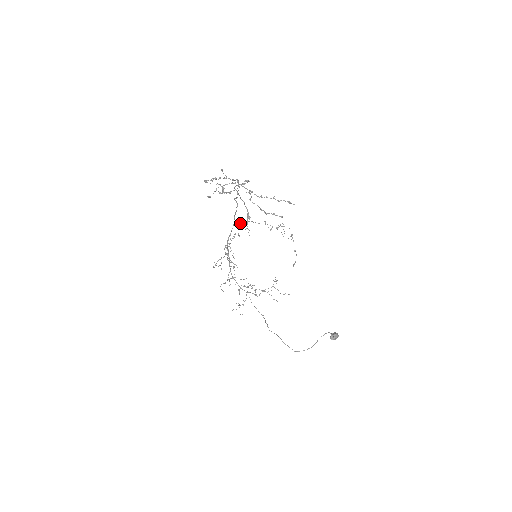
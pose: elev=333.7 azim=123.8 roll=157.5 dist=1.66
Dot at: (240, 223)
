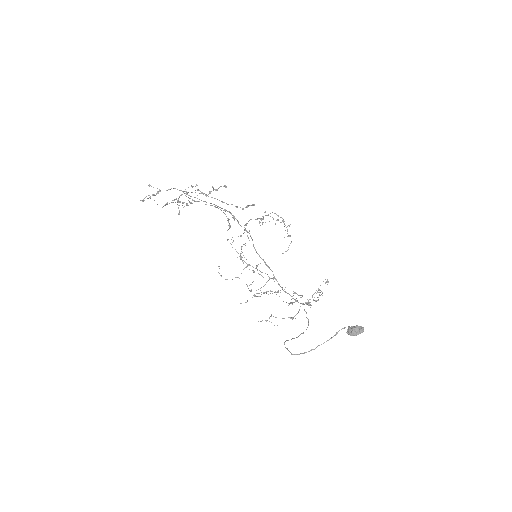
Dot at: (244, 230)
